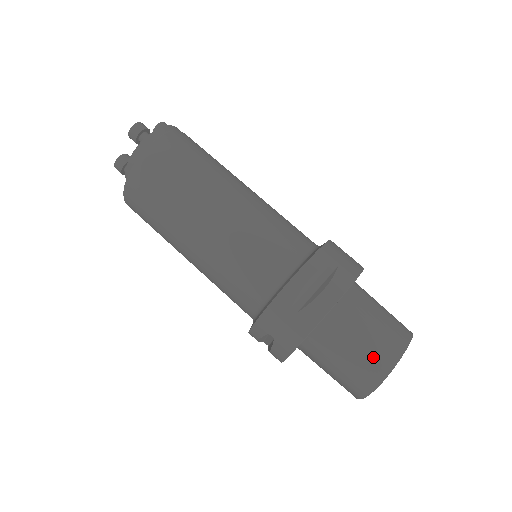
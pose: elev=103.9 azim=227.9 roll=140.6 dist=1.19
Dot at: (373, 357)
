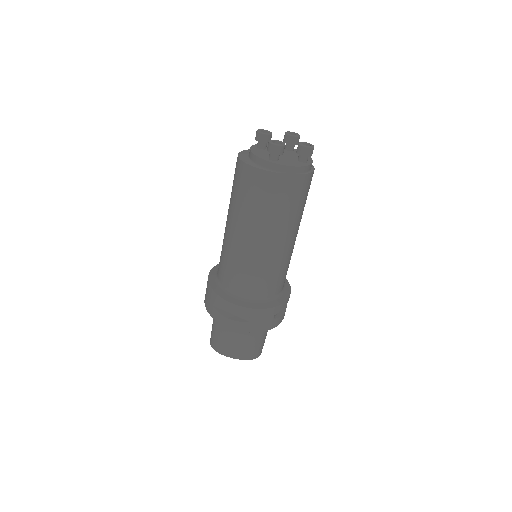
Dot at: (222, 345)
